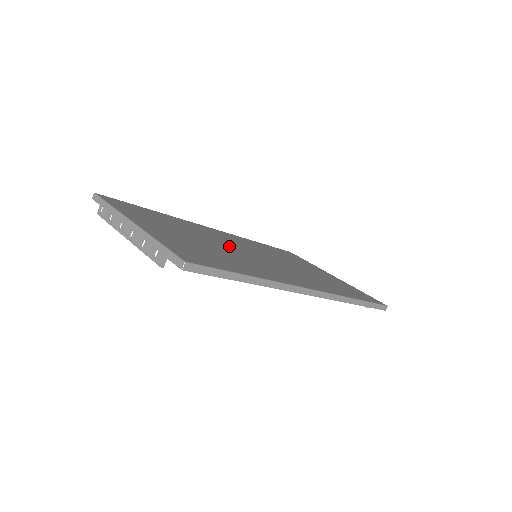
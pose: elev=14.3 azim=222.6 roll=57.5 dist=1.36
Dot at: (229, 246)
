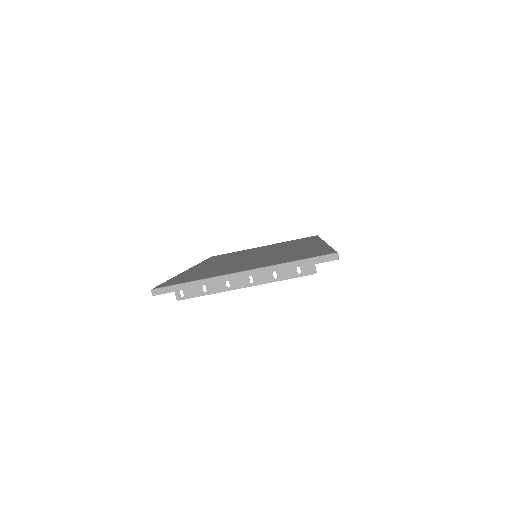
Dot at: (247, 259)
